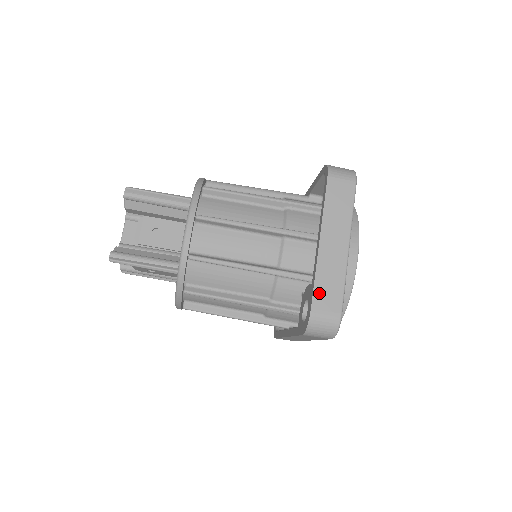
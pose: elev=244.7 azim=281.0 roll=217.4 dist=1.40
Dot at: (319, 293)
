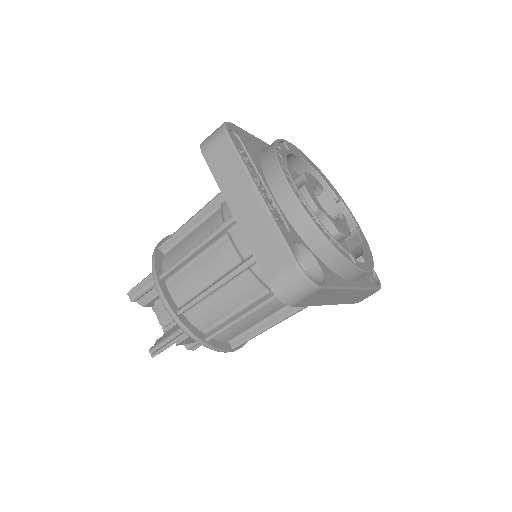
Dot at: (263, 261)
